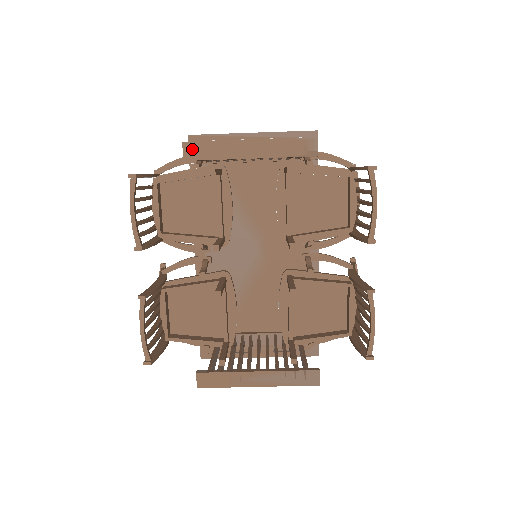
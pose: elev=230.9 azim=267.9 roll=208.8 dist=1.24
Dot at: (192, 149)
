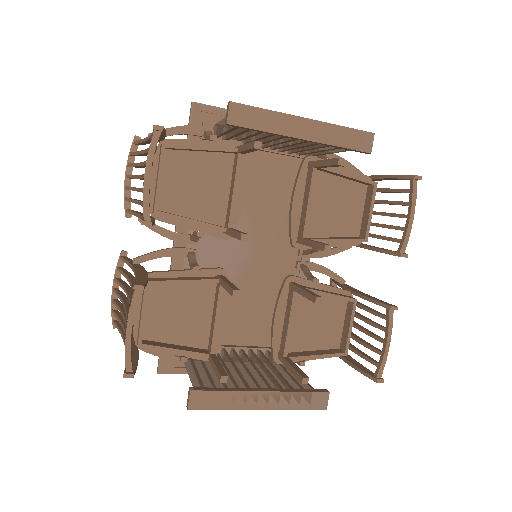
Dot at: (240, 112)
